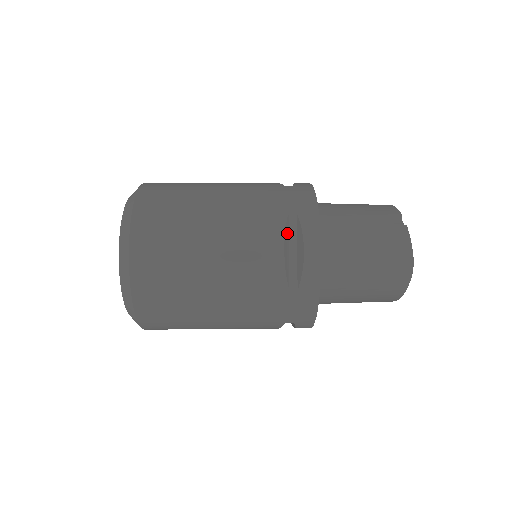
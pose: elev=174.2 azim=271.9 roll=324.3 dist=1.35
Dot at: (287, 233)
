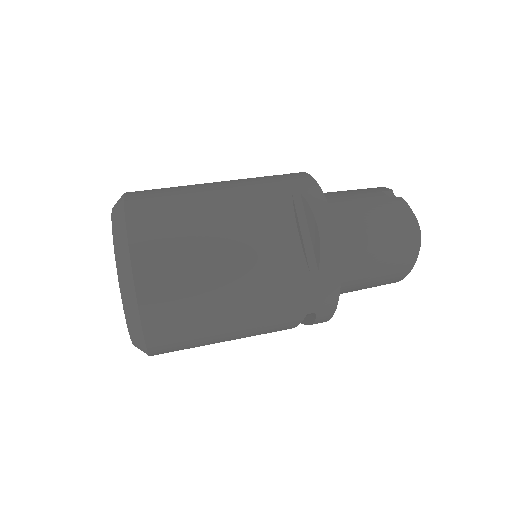
Dot at: (296, 214)
